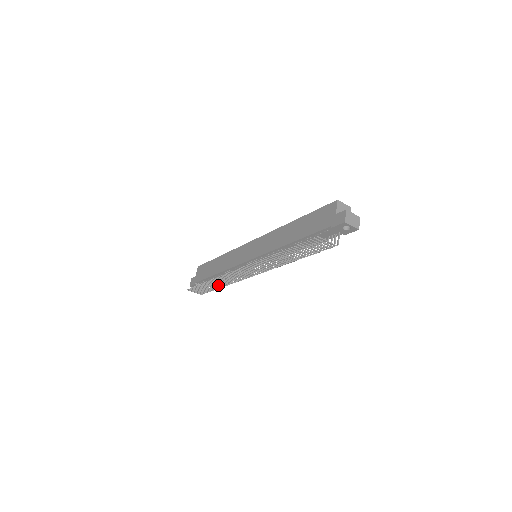
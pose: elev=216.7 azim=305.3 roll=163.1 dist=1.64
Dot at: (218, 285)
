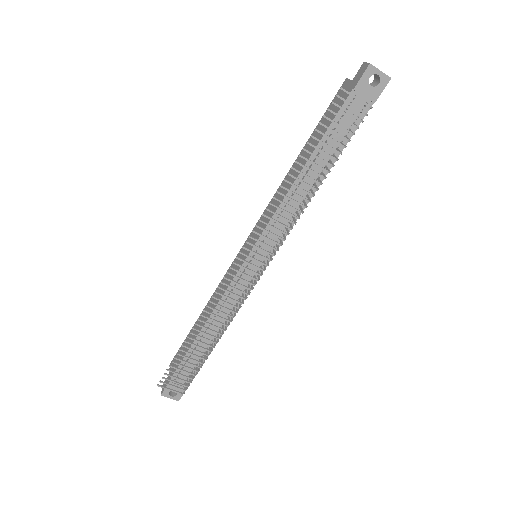
Dot at: (207, 340)
